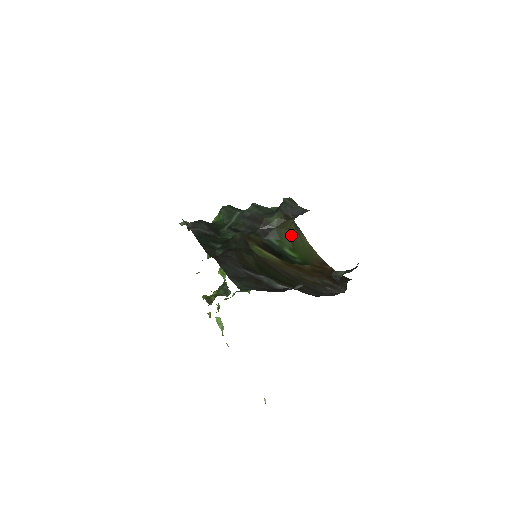
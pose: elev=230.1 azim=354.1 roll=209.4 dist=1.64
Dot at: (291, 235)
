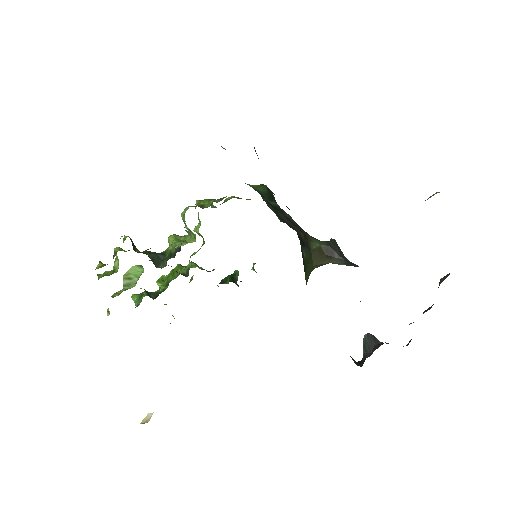
Dot at: occluded
